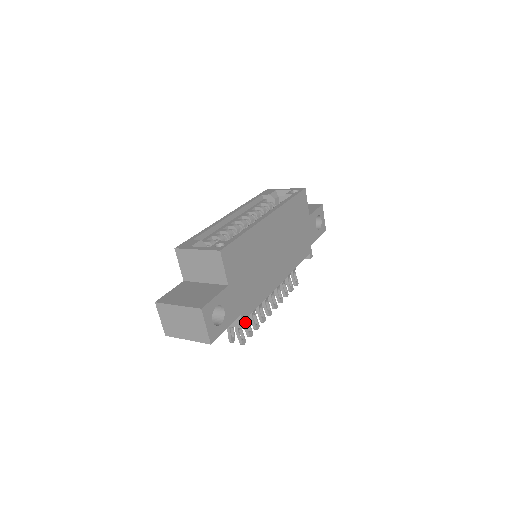
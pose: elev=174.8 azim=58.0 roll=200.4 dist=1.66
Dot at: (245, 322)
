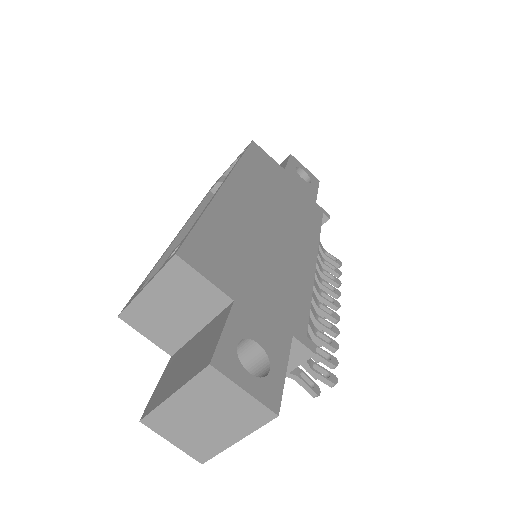
Dot at: (309, 343)
